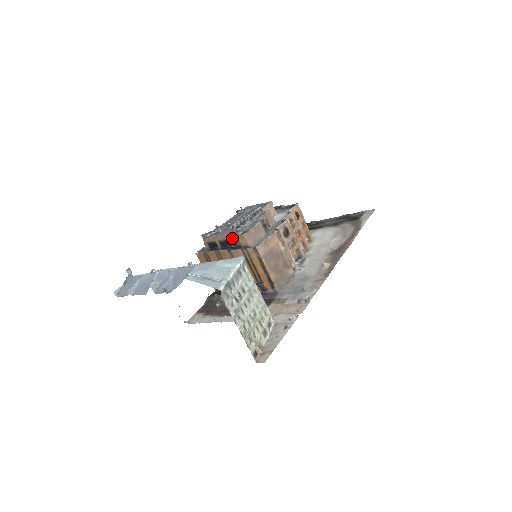
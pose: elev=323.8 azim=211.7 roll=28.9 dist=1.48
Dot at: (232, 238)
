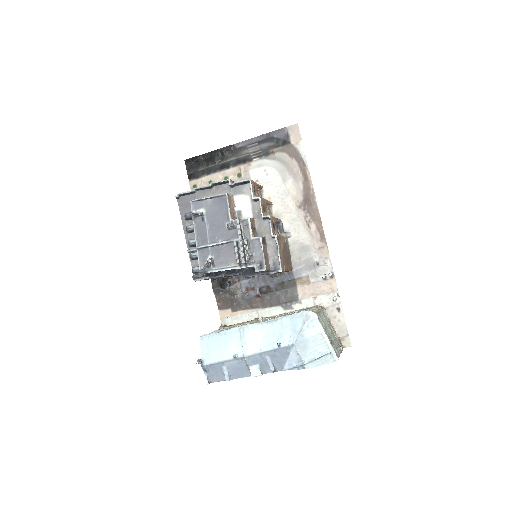
Dot at: occluded
